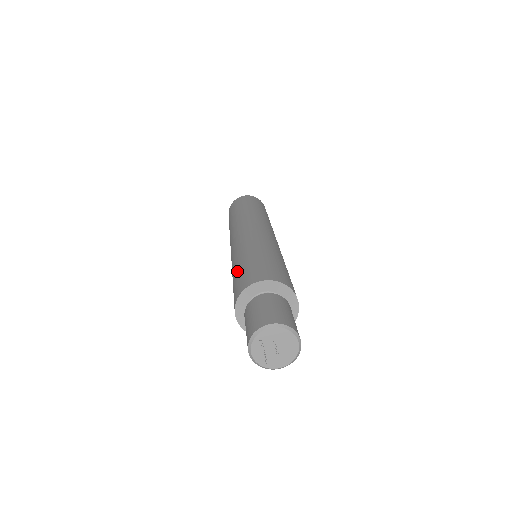
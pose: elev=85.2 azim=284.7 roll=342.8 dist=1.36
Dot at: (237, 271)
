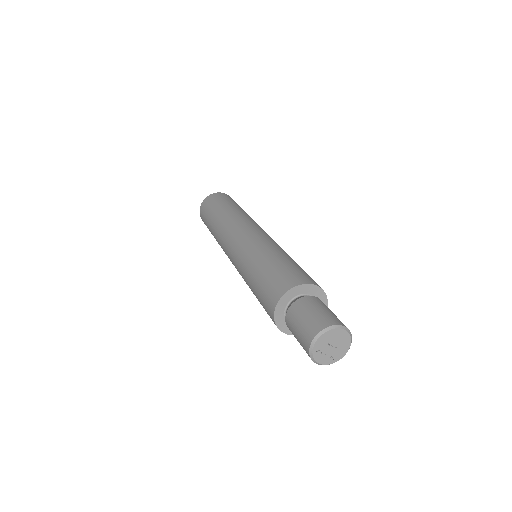
Dot at: (255, 293)
